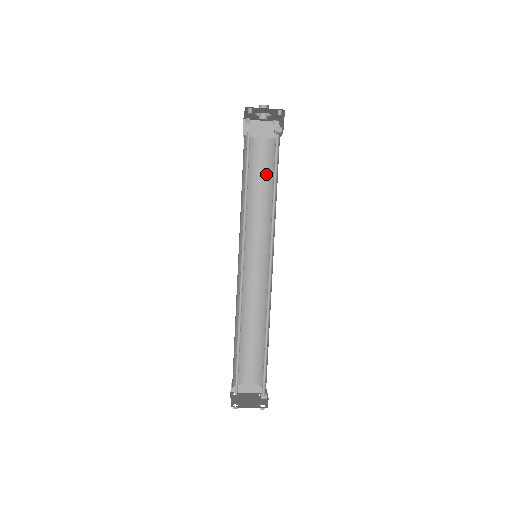
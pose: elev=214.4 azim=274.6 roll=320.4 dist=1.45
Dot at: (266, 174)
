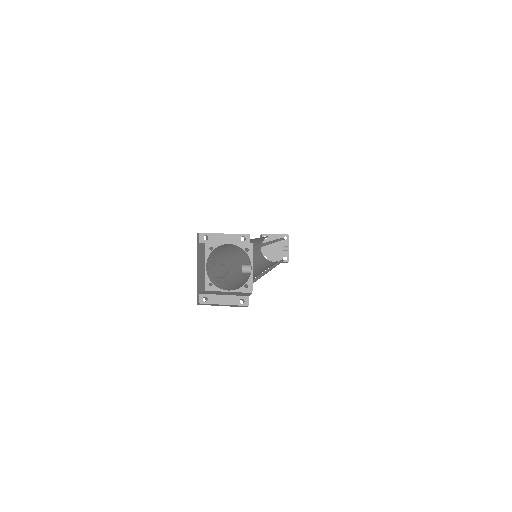
Dot at: occluded
